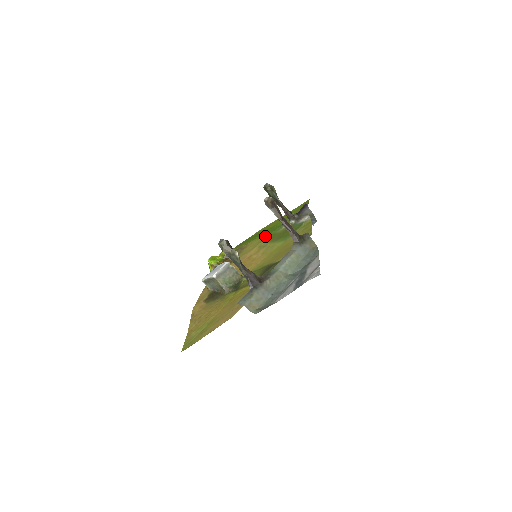
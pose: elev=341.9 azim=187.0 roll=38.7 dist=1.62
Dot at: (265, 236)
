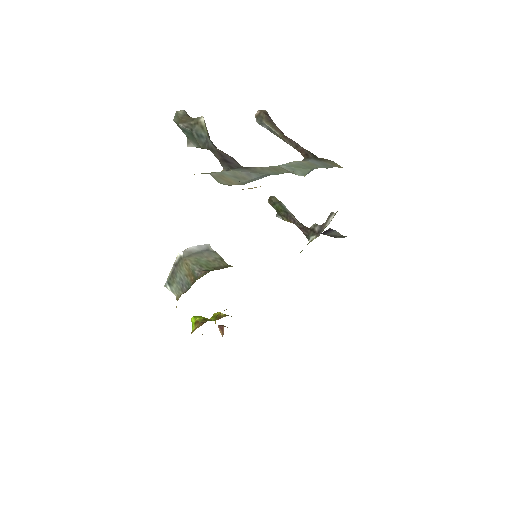
Dot at: occluded
